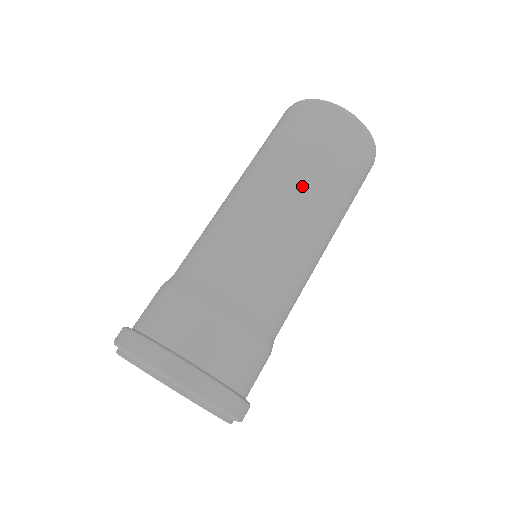
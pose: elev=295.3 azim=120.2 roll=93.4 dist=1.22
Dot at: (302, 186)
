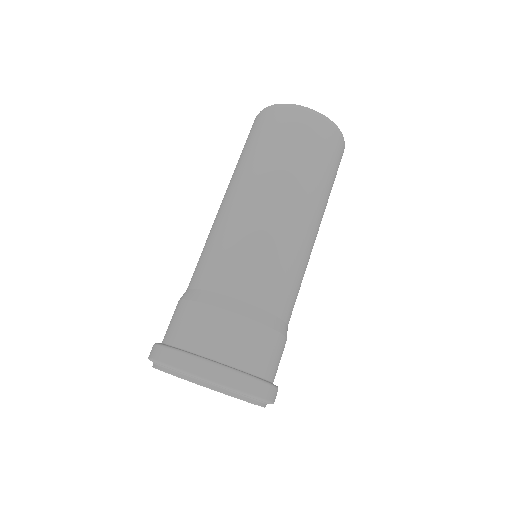
Dot at: (259, 180)
